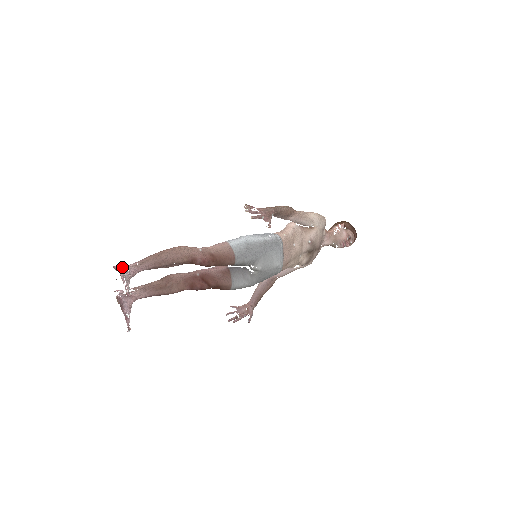
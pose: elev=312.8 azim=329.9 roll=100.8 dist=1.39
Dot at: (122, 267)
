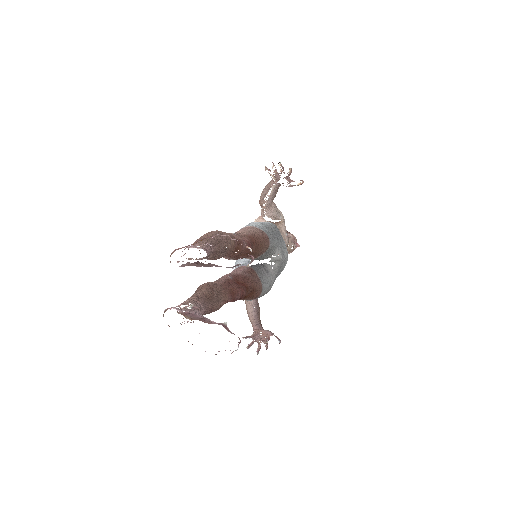
Dot at: occluded
